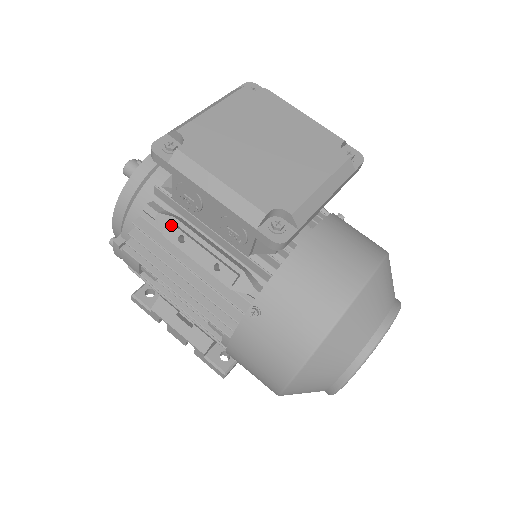
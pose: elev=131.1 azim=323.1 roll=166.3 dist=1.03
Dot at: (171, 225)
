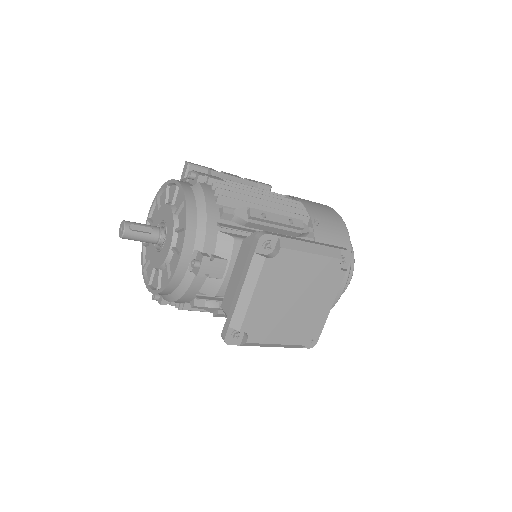
Dot at: (220, 315)
